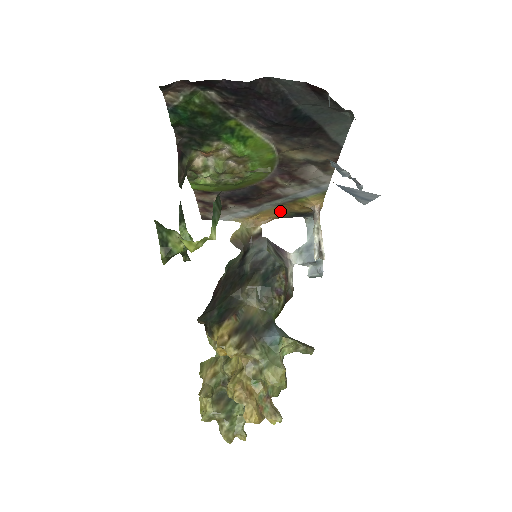
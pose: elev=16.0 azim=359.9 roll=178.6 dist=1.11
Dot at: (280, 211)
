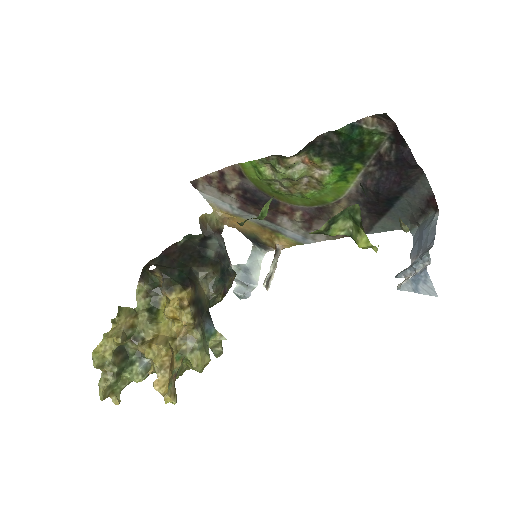
Dot at: (250, 227)
